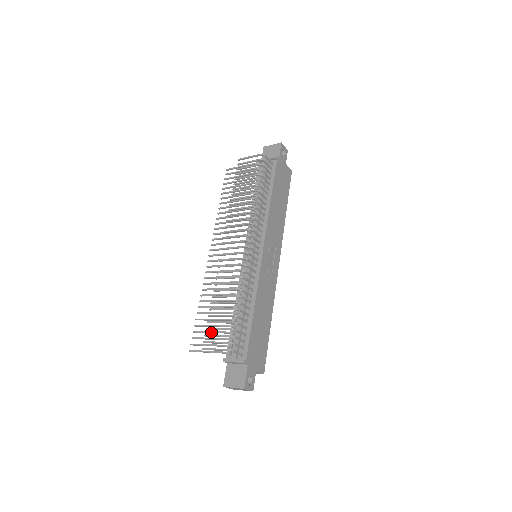
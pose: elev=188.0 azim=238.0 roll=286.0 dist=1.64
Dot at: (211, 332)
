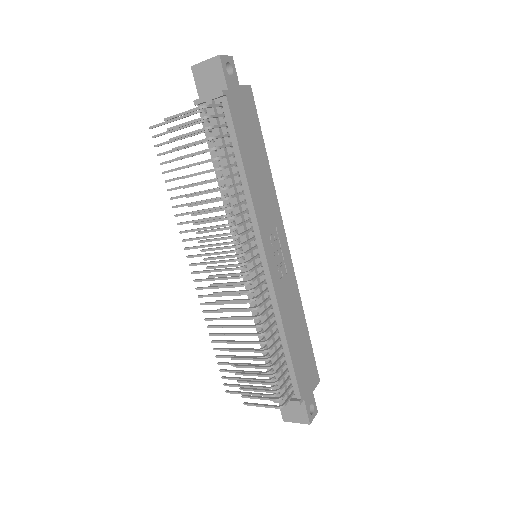
Dot at: occluded
